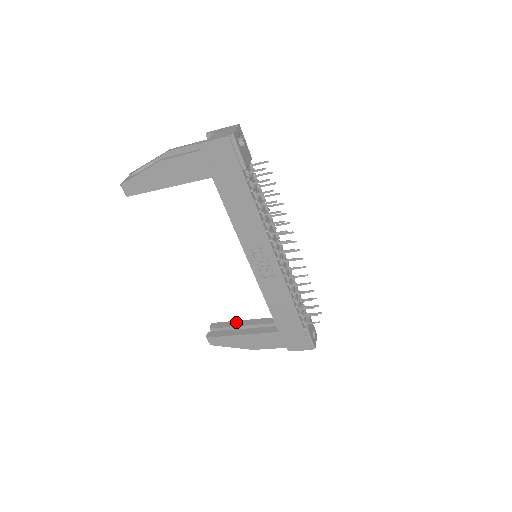
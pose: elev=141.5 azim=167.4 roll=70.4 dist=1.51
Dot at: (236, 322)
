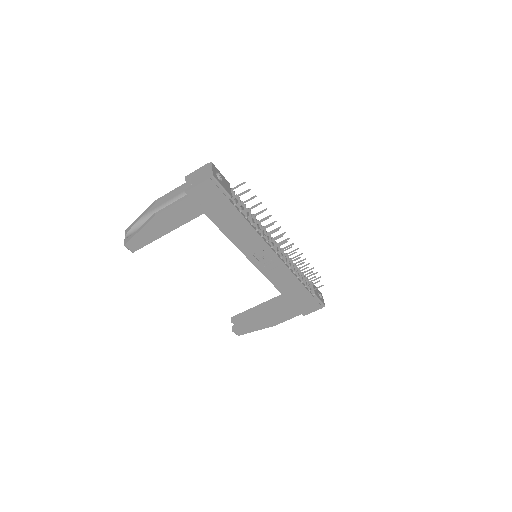
Dot at: (252, 309)
